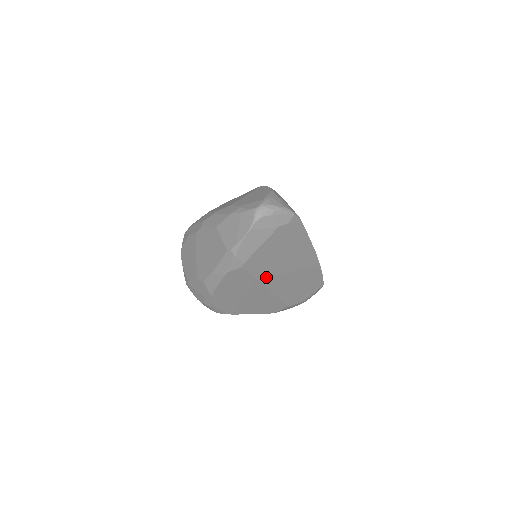
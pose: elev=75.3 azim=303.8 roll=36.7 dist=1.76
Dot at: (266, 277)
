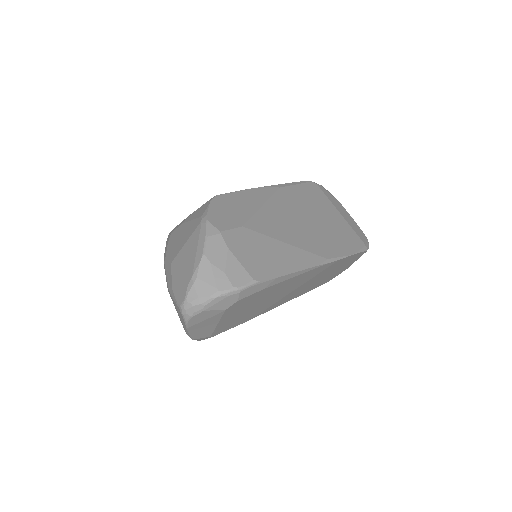
Dot at: (260, 312)
